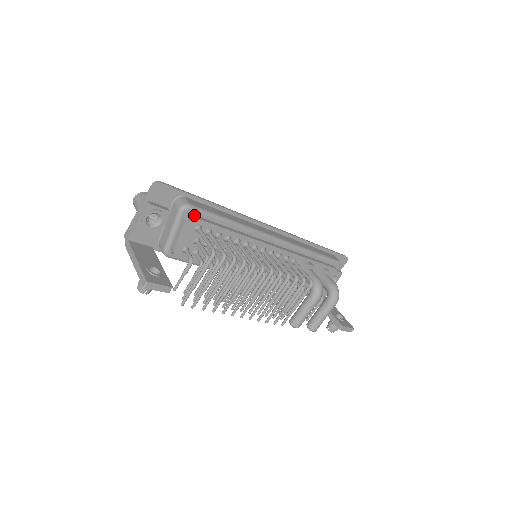
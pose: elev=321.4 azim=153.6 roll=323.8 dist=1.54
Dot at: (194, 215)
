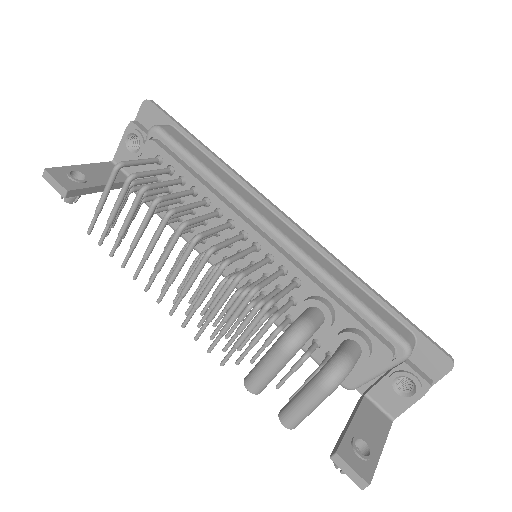
Dot at: (161, 142)
